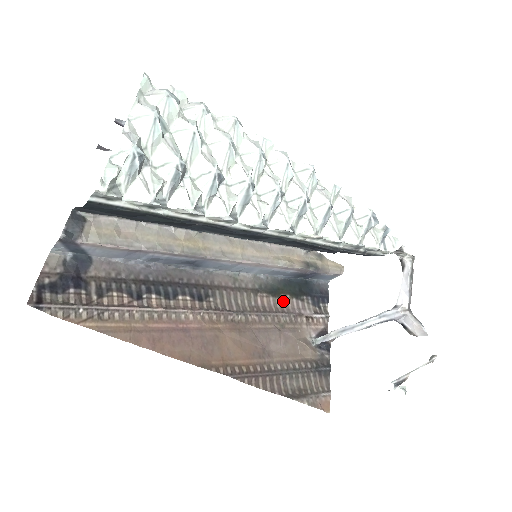
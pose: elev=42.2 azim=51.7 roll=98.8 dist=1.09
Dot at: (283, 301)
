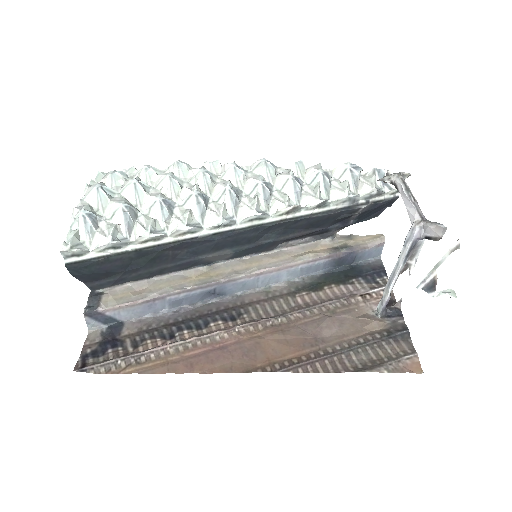
Dot at: (328, 292)
